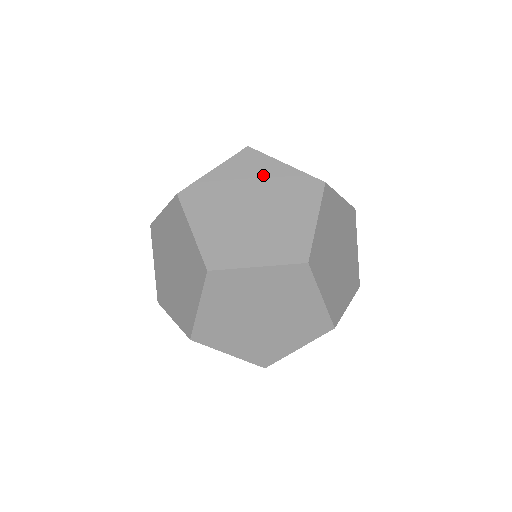
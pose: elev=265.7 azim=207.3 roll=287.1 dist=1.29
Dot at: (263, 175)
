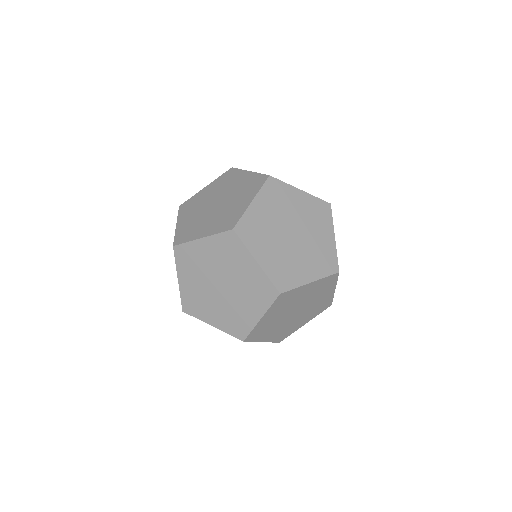
Dot at: (318, 226)
